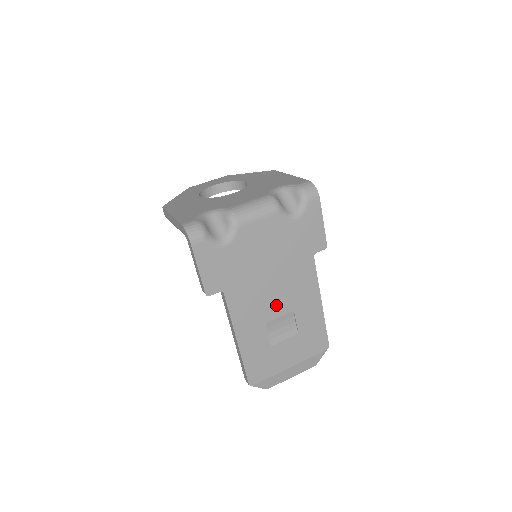
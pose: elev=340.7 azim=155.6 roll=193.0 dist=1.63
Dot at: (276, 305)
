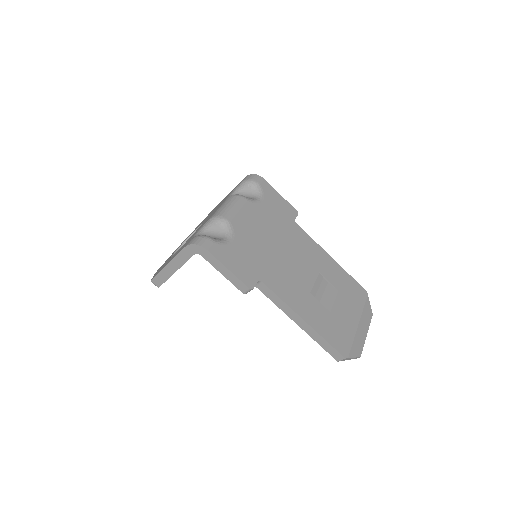
Dot at: (304, 274)
